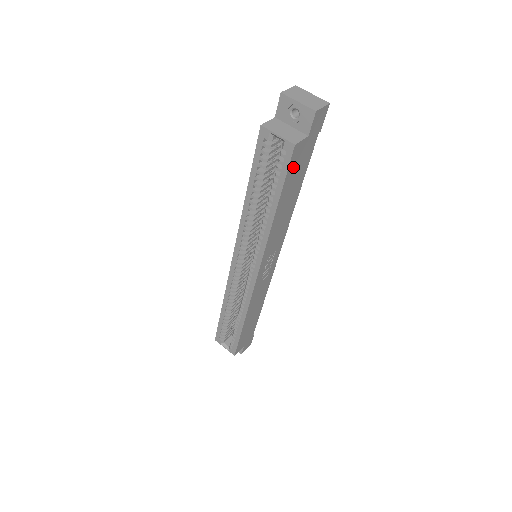
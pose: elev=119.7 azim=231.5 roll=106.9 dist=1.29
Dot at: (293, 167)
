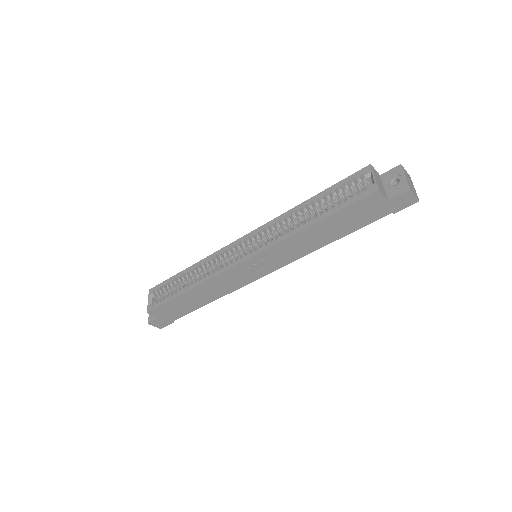
Dot at: (358, 207)
